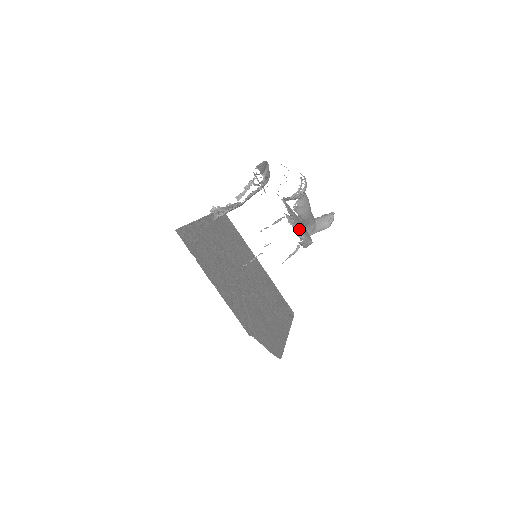
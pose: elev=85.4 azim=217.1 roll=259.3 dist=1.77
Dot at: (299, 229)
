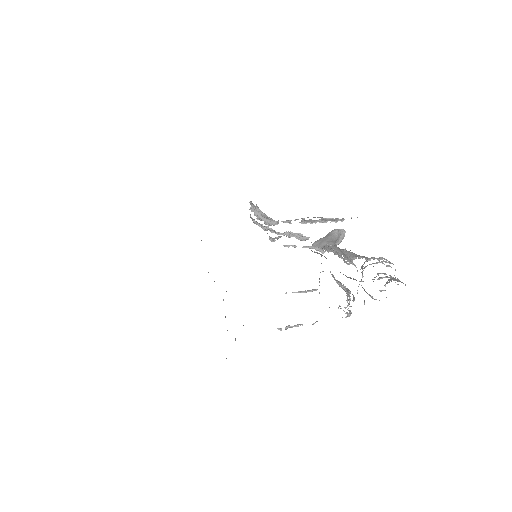
Dot at: (345, 308)
